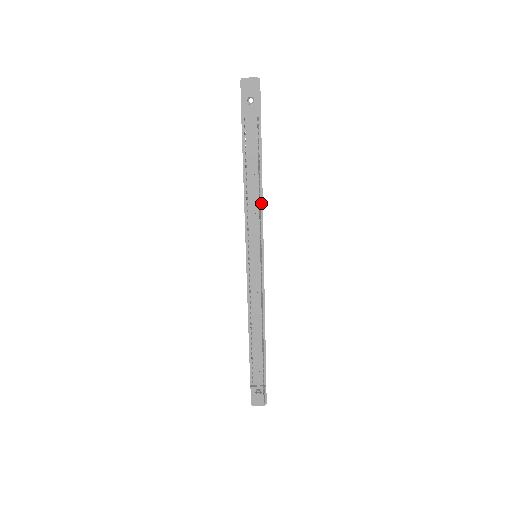
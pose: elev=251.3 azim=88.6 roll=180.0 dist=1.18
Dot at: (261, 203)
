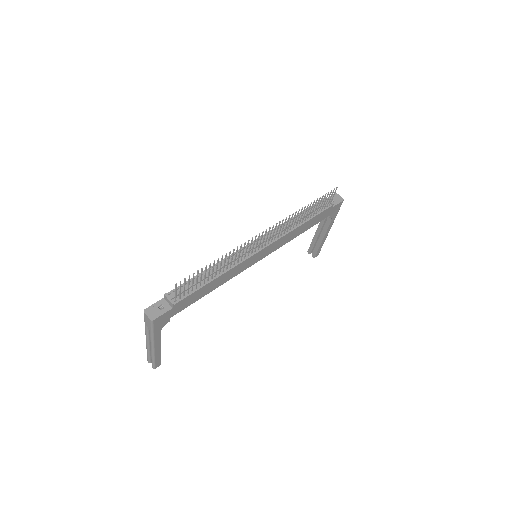
Dot at: (294, 228)
